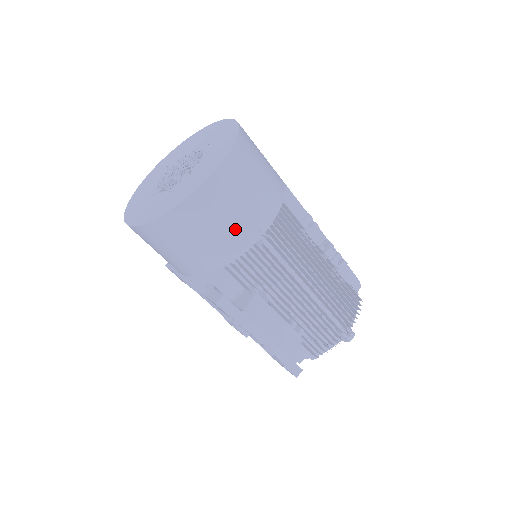
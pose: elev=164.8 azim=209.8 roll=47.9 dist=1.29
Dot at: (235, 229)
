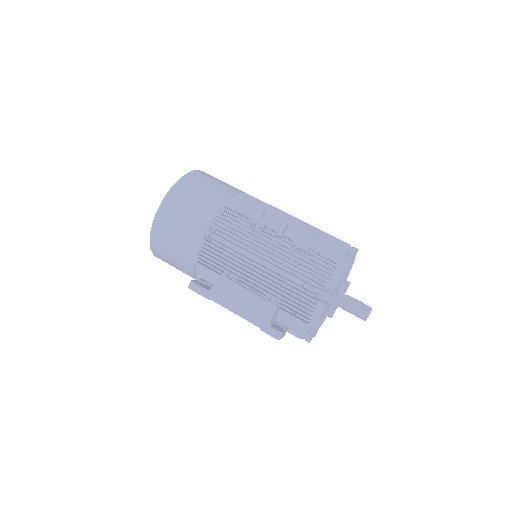
Dot at: (185, 234)
